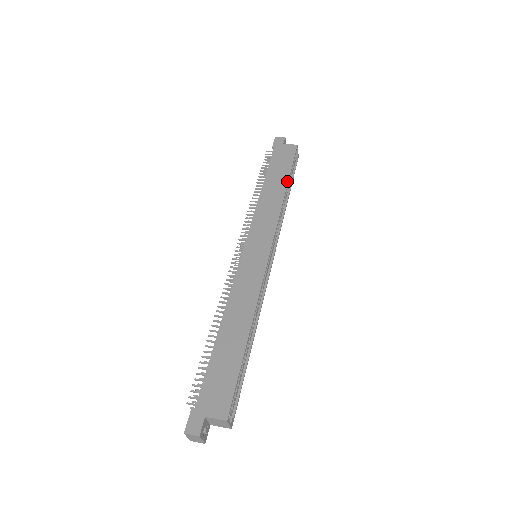
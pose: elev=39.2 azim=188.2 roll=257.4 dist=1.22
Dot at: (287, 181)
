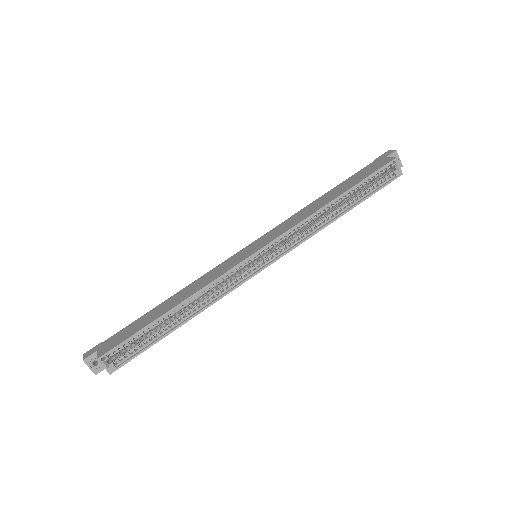
Dot at: (343, 192)
